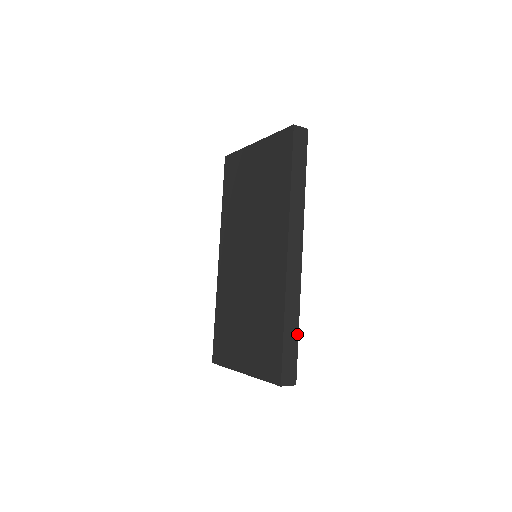
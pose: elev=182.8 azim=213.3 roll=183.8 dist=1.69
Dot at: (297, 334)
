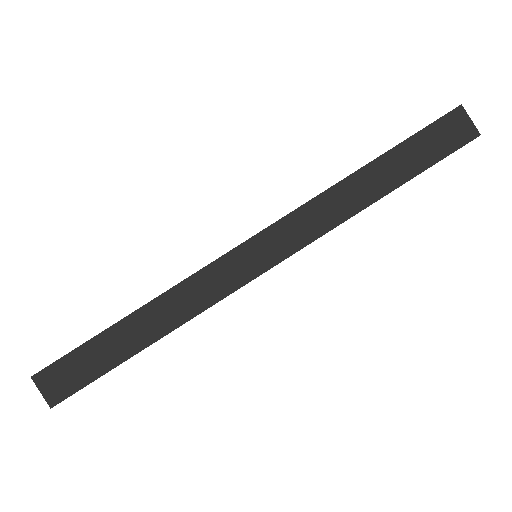
Dot at: (134, 352)
